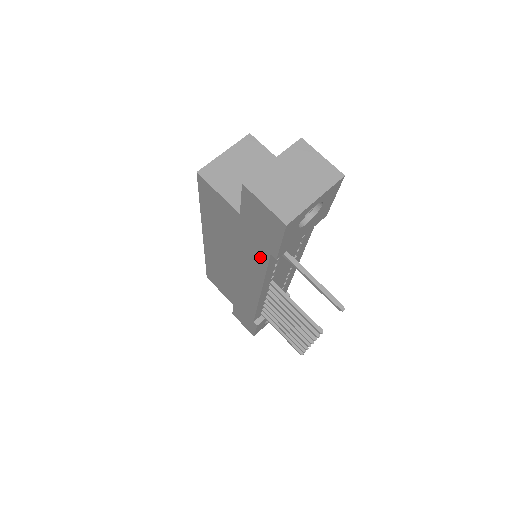
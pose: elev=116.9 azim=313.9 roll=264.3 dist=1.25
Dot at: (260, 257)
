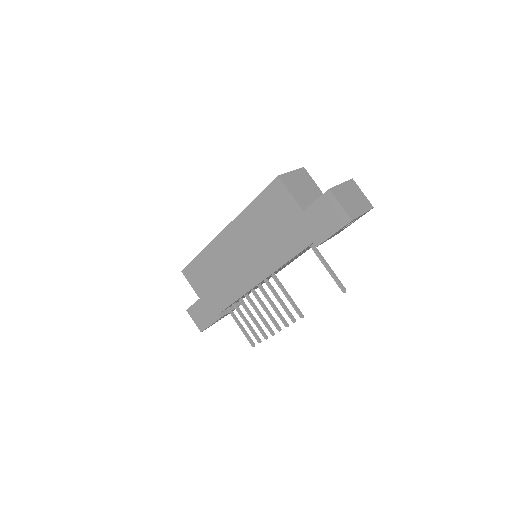
Dot at: (296, 246)
